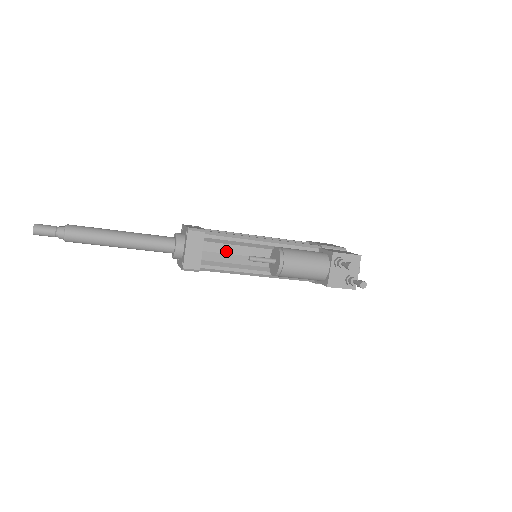
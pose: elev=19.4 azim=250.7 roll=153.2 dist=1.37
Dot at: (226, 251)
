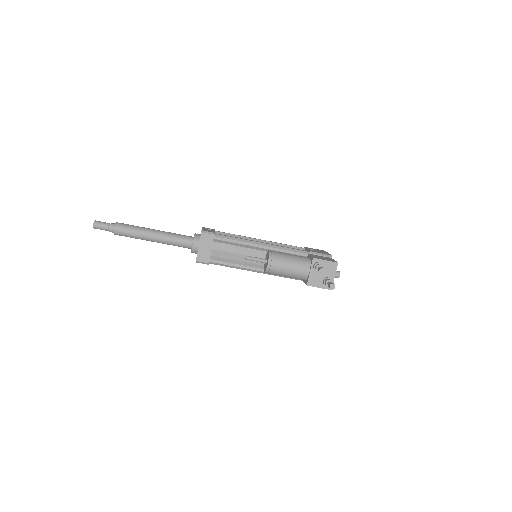
Dot at: (231, 250)
